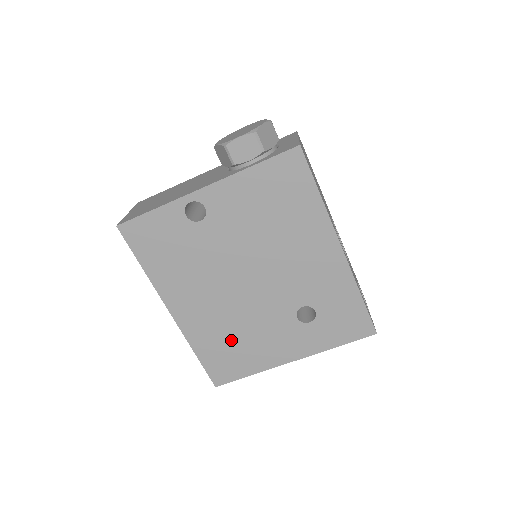
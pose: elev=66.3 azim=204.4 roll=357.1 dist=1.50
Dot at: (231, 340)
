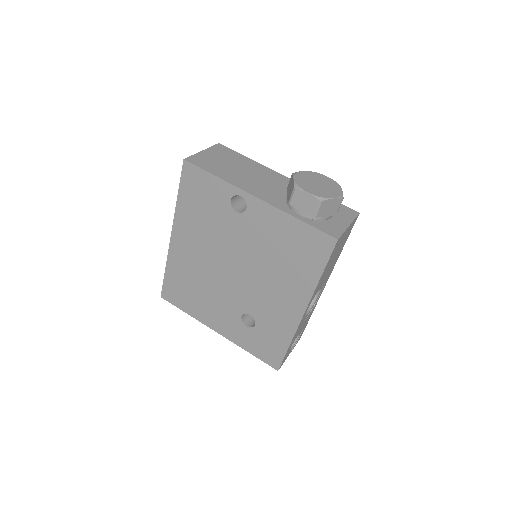
Dot at: (193, 286)
